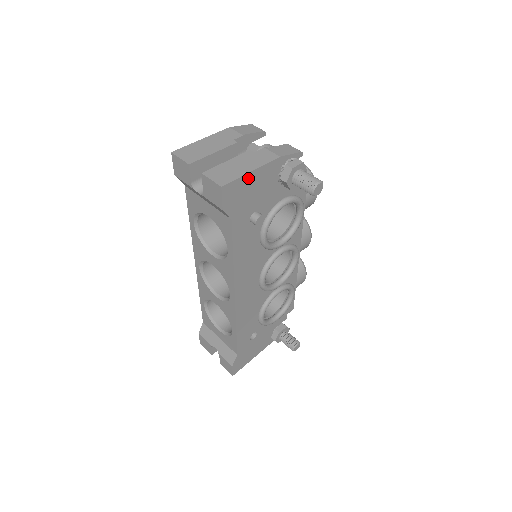
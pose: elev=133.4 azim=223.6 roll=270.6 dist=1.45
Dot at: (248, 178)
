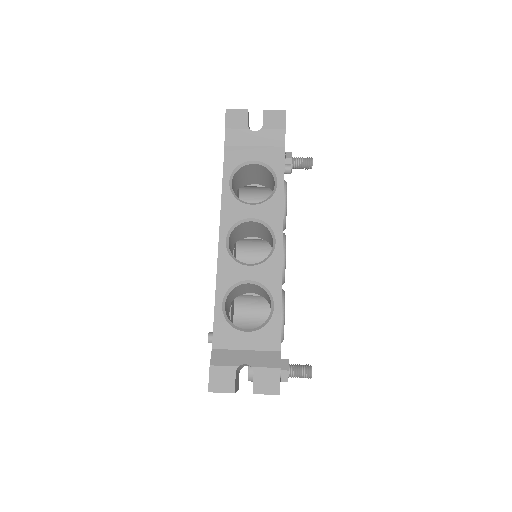
Dot at: occluded
